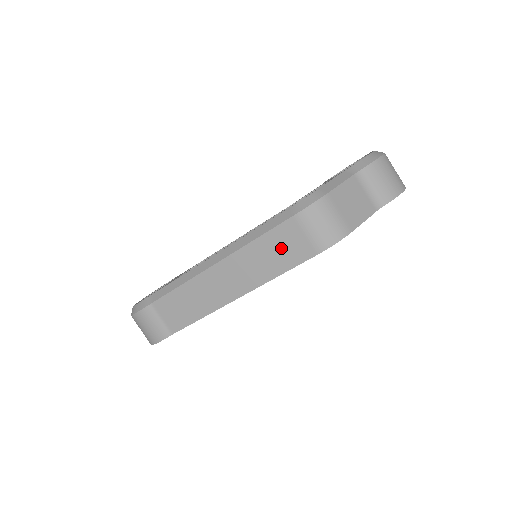
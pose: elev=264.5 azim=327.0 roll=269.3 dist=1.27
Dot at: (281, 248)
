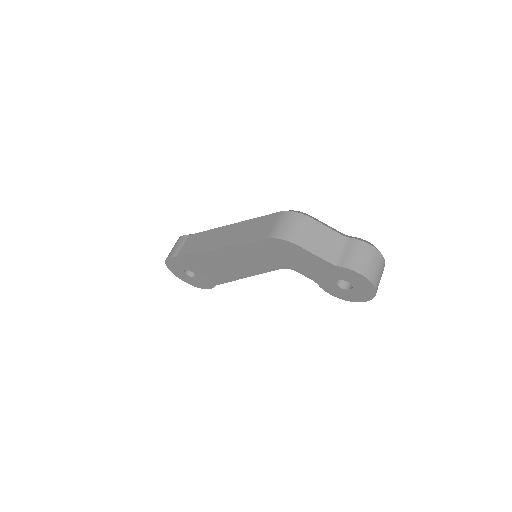
Dot at: (258, 228)
